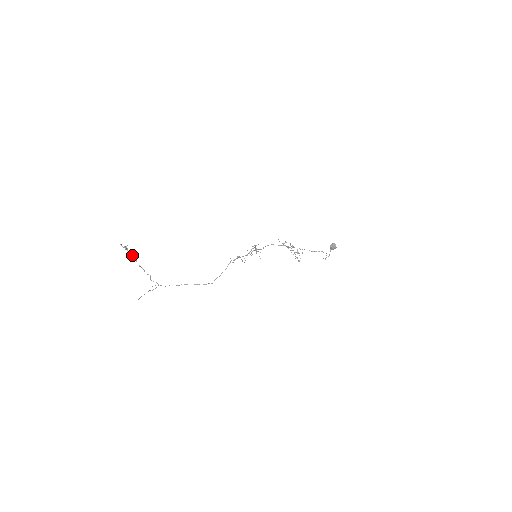
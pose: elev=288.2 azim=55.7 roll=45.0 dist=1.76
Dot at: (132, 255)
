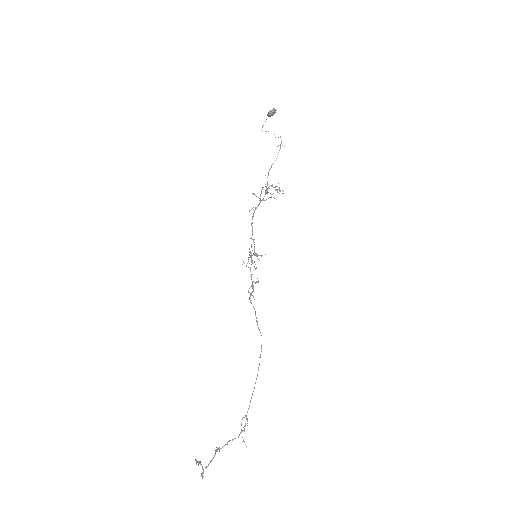
Dot at: occluded
